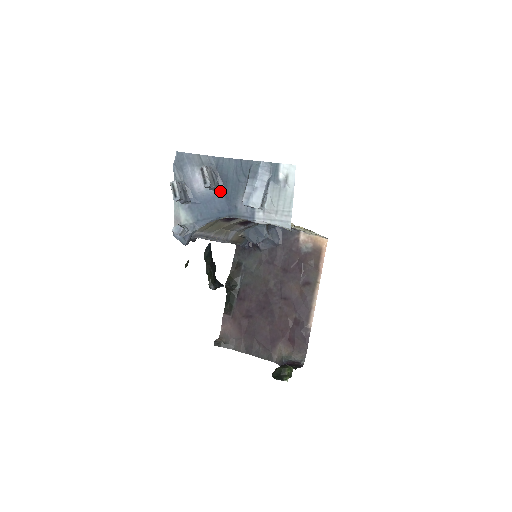
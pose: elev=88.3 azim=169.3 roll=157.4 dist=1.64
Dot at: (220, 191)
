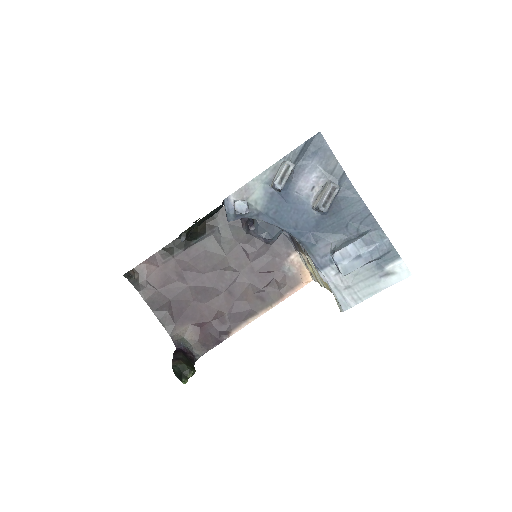
Dot at: (318, 213)
